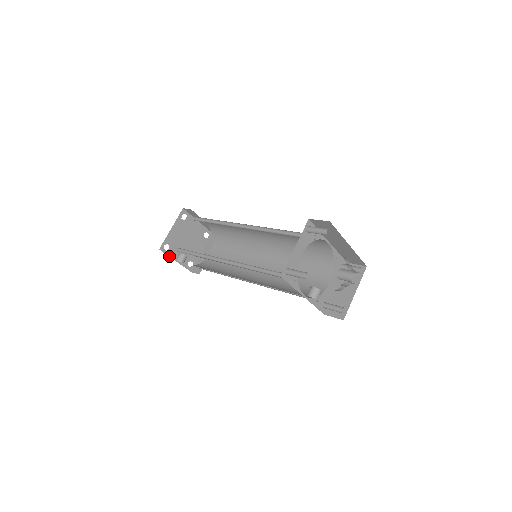
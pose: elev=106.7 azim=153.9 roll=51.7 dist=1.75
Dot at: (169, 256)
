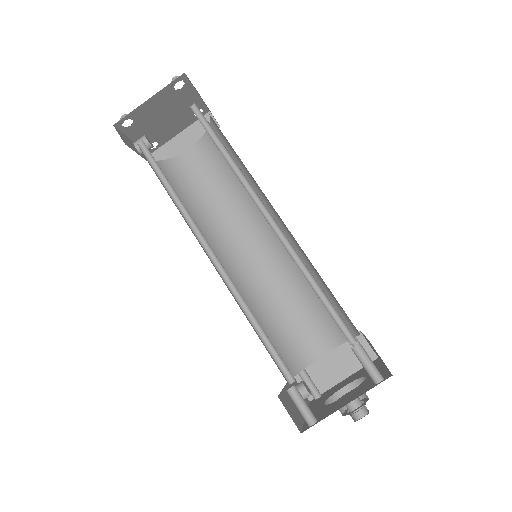
Dot at: (125, 134)
